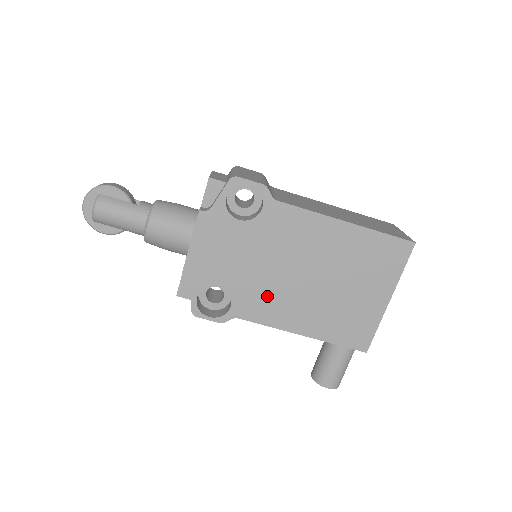
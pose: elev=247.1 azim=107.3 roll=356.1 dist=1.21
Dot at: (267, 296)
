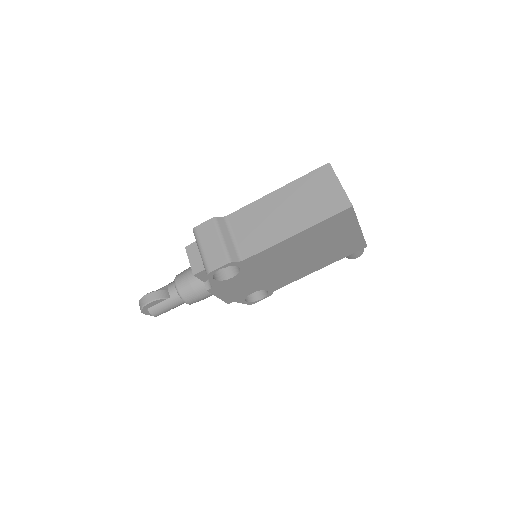
Dot at: (283, 277)
